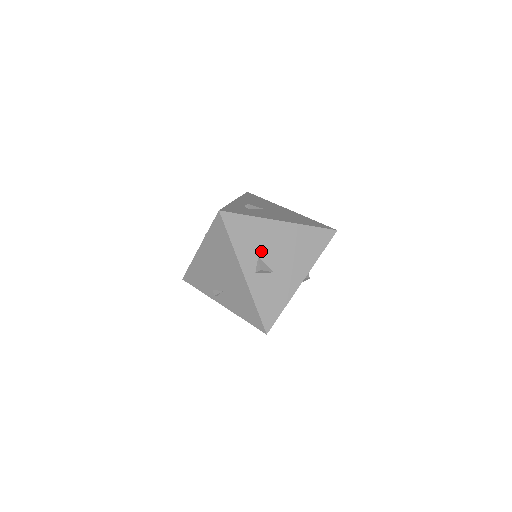
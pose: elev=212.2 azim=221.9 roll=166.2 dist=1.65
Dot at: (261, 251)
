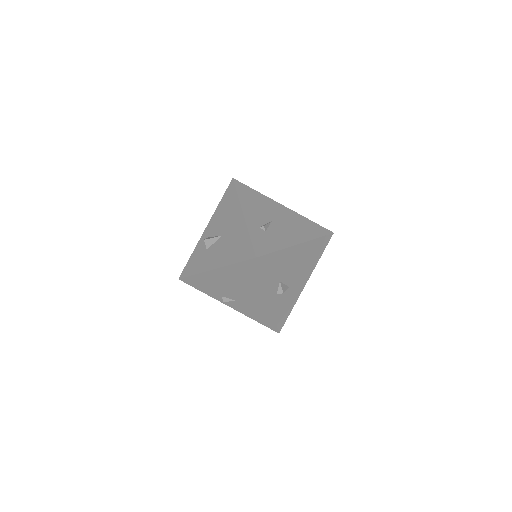
Dot at: (282, 275)
